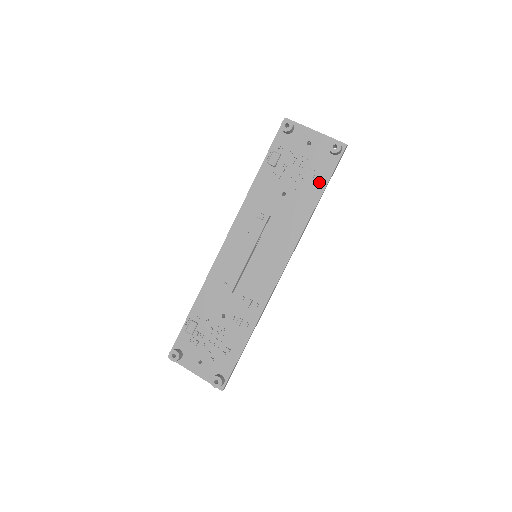
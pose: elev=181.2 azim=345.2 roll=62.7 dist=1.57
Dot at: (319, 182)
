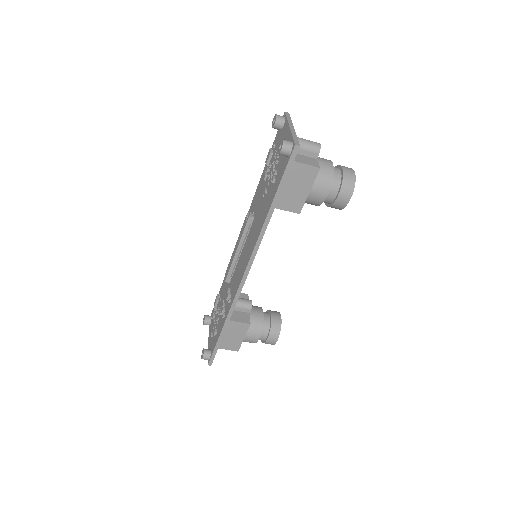
Dot at: (275, 187)
